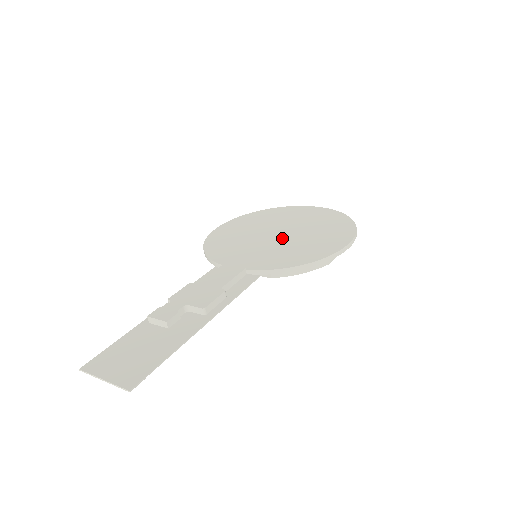
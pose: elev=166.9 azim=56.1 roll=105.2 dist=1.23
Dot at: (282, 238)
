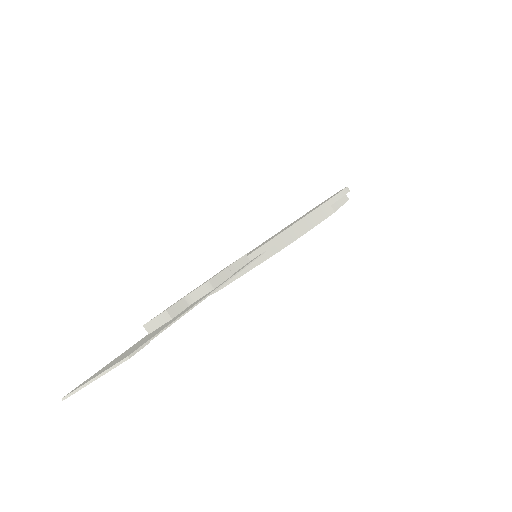
Dot at: occluded
